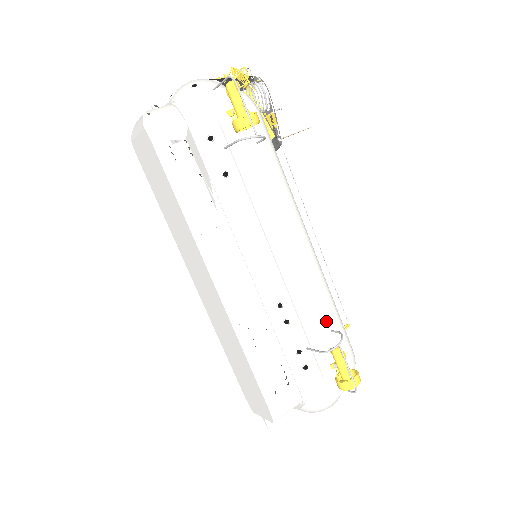
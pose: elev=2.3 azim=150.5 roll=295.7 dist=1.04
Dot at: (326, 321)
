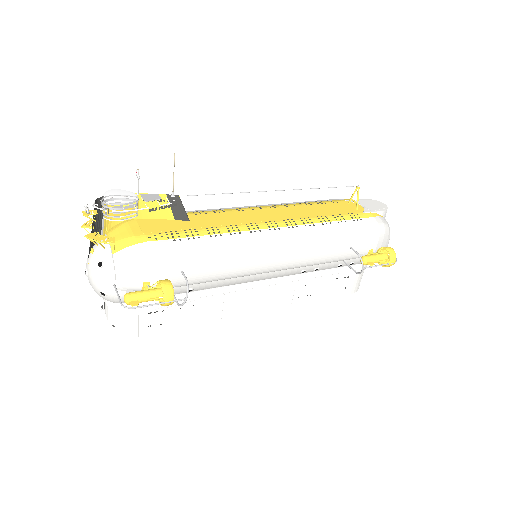
Dot at: (341, 250)
